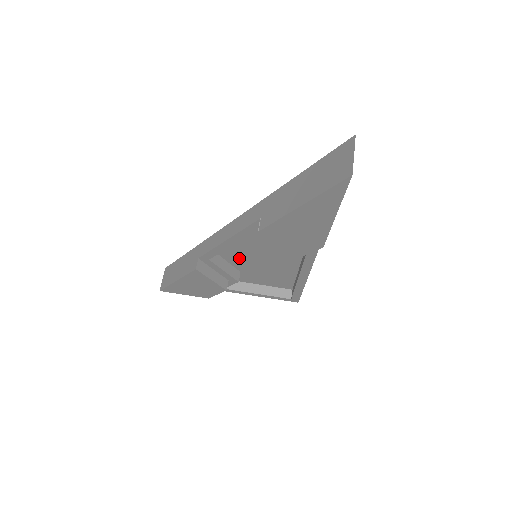
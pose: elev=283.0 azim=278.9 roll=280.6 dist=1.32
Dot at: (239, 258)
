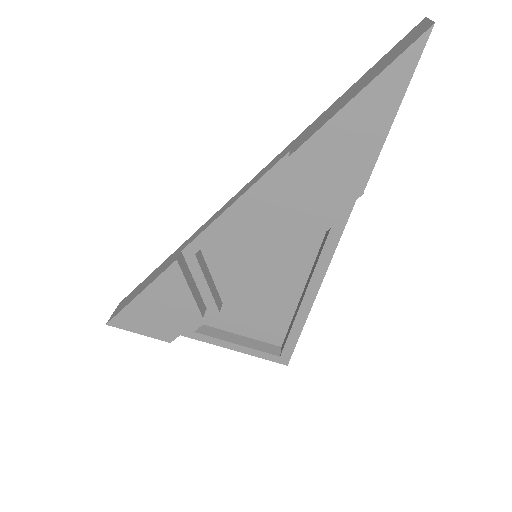
Dot at: (230, 268)
